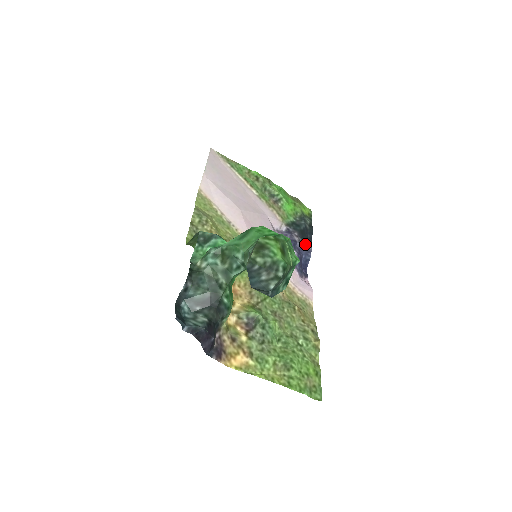
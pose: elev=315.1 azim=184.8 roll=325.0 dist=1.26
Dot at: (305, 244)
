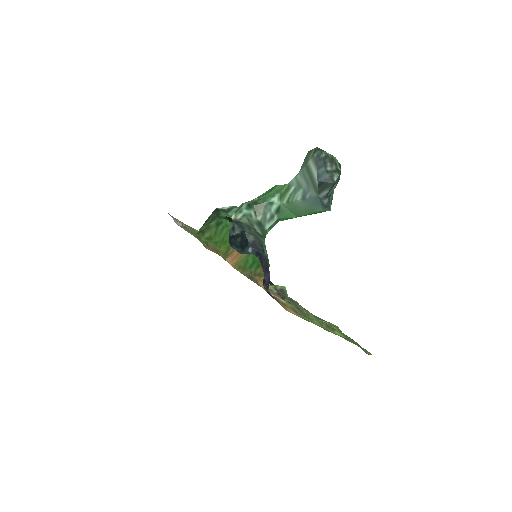
Dot at: occluded
